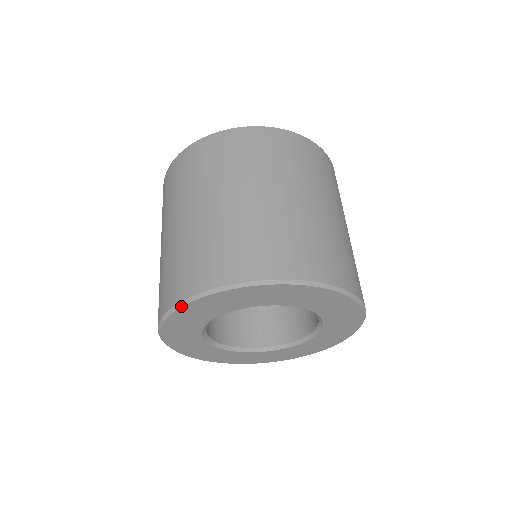
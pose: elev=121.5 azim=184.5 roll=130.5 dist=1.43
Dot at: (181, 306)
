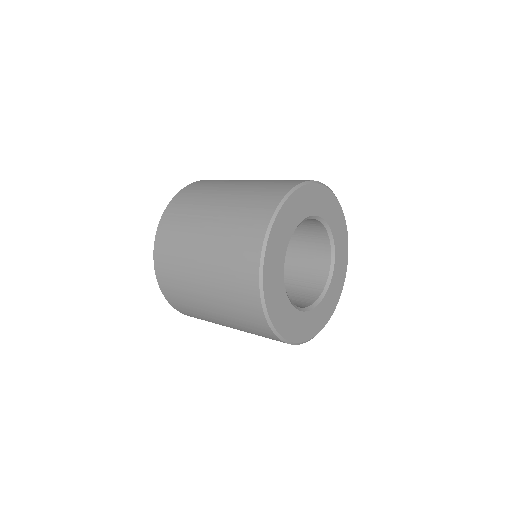
Dot at: (304, 184)
